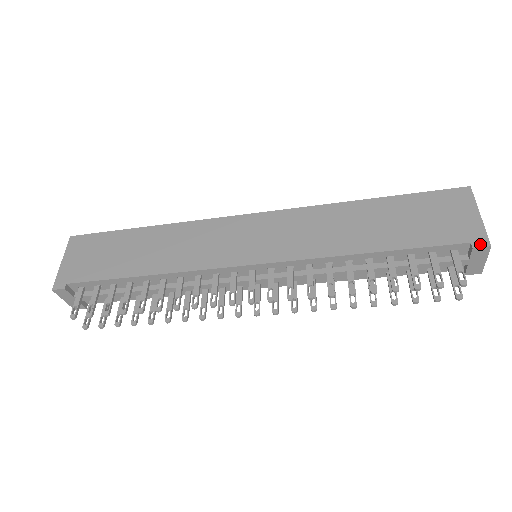
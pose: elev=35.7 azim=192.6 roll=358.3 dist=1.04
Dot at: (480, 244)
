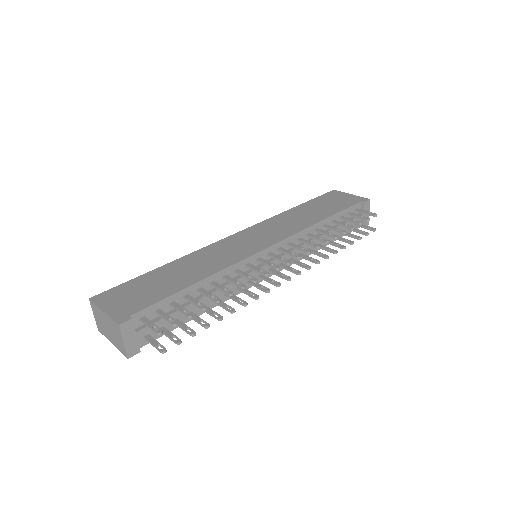
Dot at: (365, 200)
